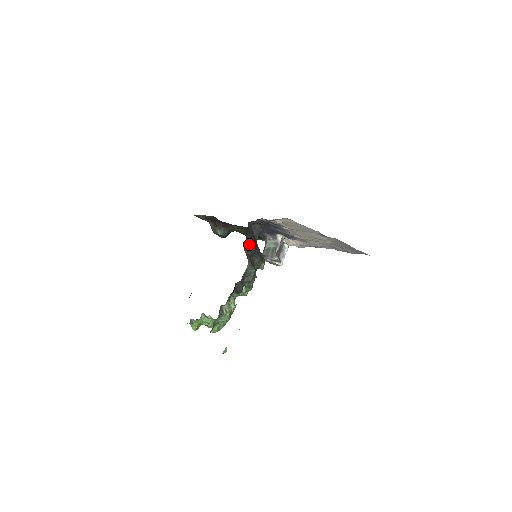
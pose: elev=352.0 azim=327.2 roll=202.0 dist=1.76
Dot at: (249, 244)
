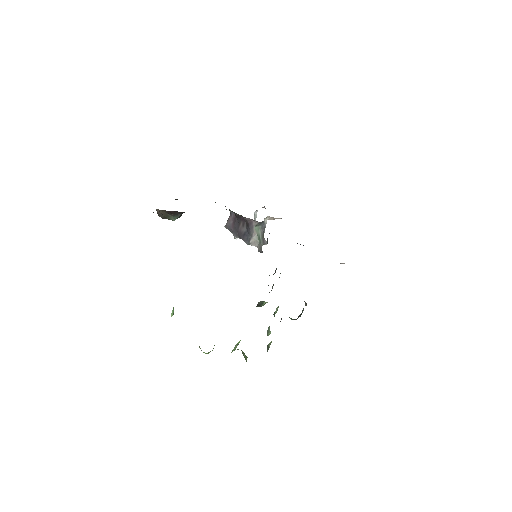
Dot at: occluded
